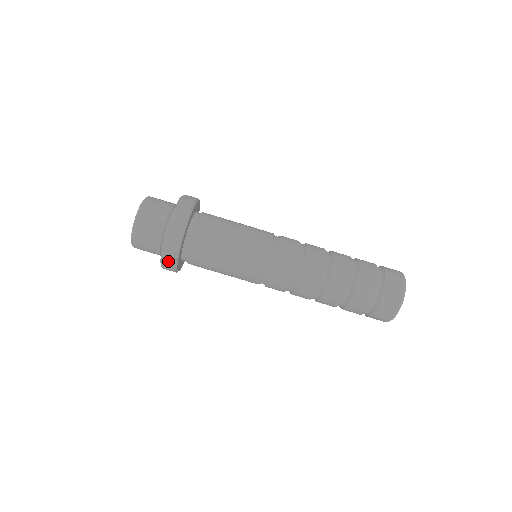
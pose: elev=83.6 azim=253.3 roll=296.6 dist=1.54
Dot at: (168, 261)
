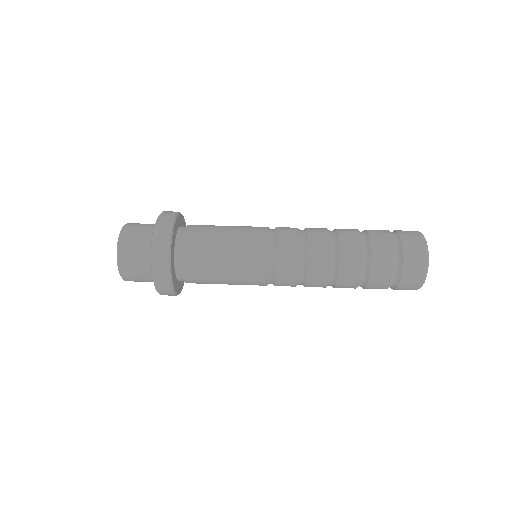
Dot at: (162, 233)
